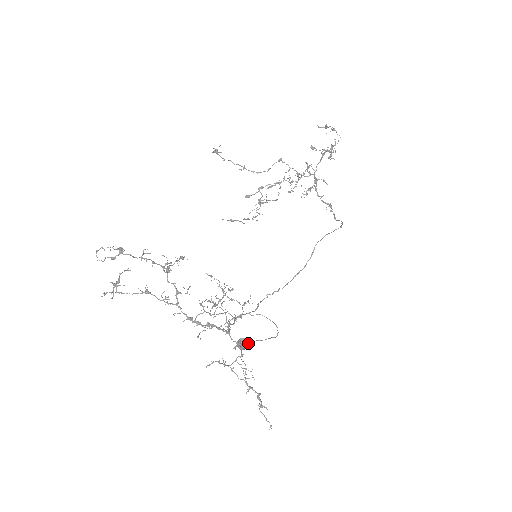
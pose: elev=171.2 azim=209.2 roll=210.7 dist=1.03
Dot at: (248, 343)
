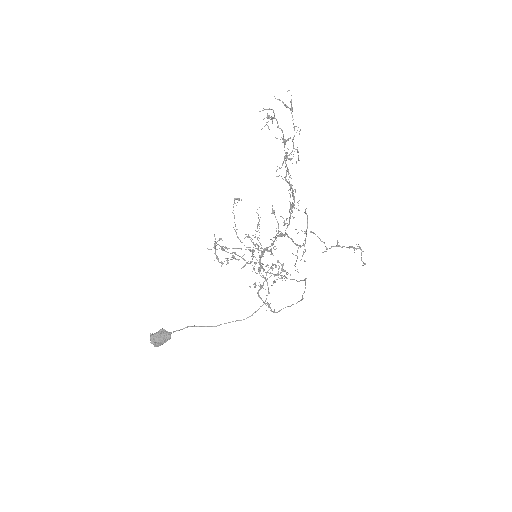
Dot at: (170, 337)
